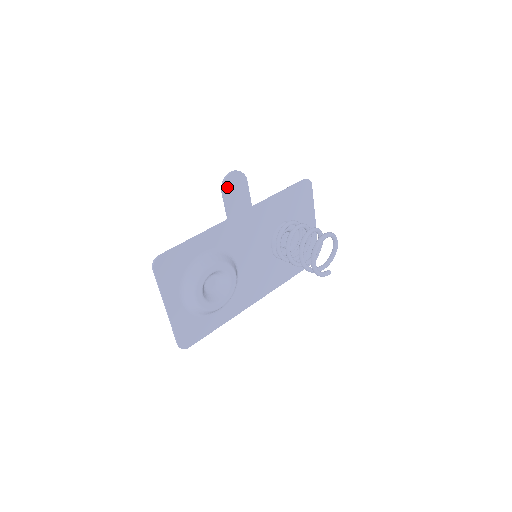
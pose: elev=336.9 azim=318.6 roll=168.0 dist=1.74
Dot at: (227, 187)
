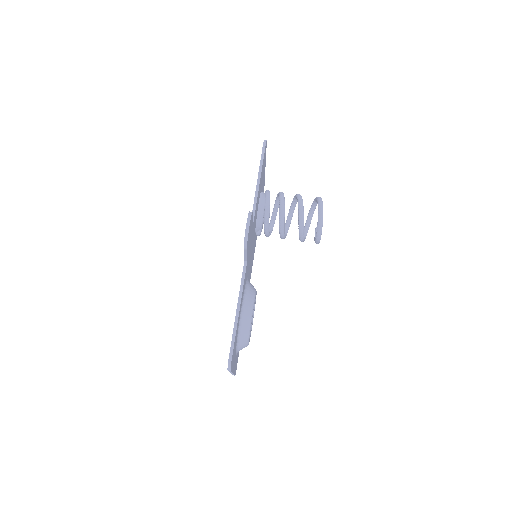
Dot at: occluded
